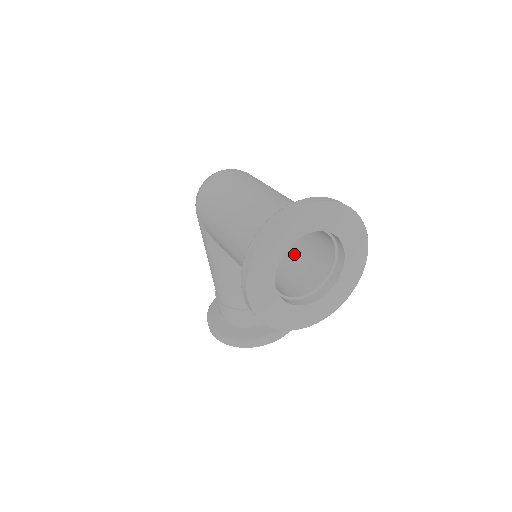
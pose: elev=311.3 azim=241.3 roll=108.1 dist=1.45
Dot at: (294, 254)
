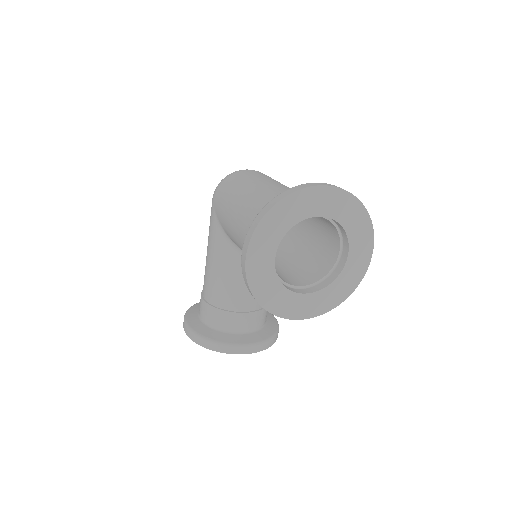
Dot at: (296, 256)
